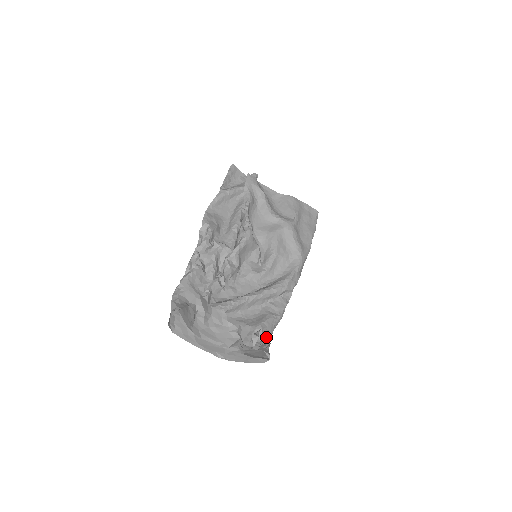
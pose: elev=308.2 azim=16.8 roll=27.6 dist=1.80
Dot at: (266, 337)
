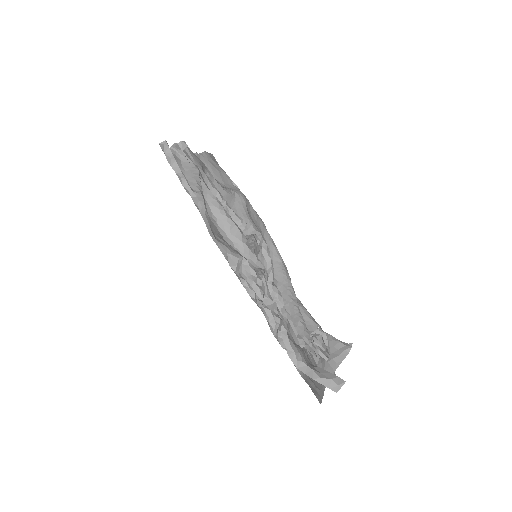
Dot at: occluded
